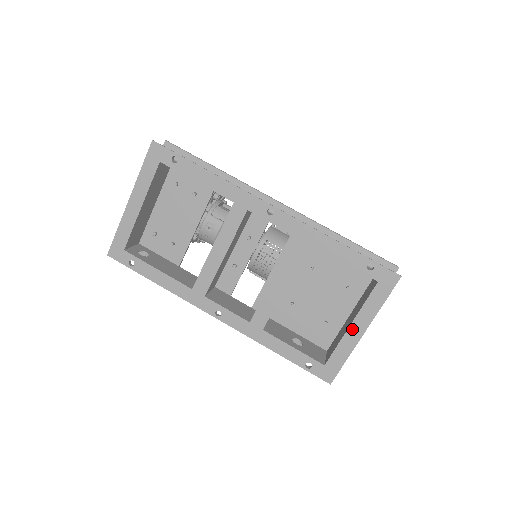
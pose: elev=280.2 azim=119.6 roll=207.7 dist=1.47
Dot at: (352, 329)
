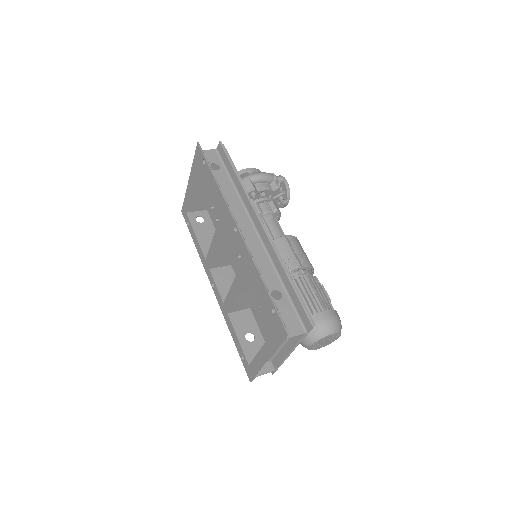
Dot at: (262, 352)
